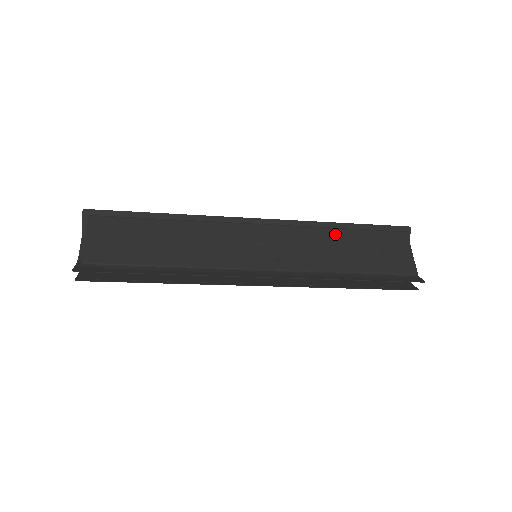
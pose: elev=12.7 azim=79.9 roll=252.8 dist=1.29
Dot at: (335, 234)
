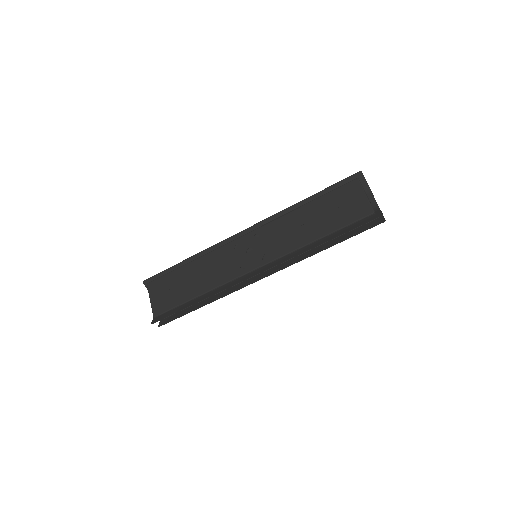
Dot at: (300, 213)
